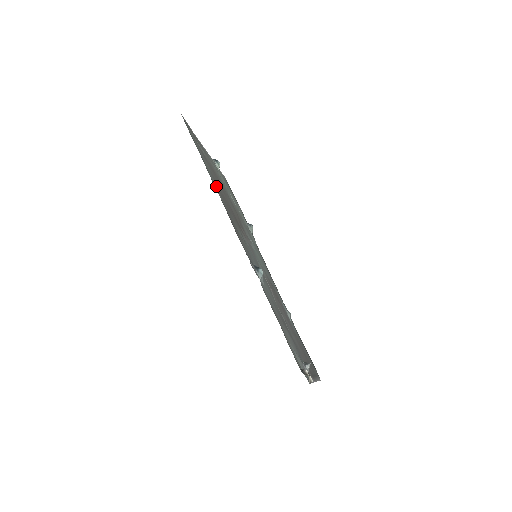
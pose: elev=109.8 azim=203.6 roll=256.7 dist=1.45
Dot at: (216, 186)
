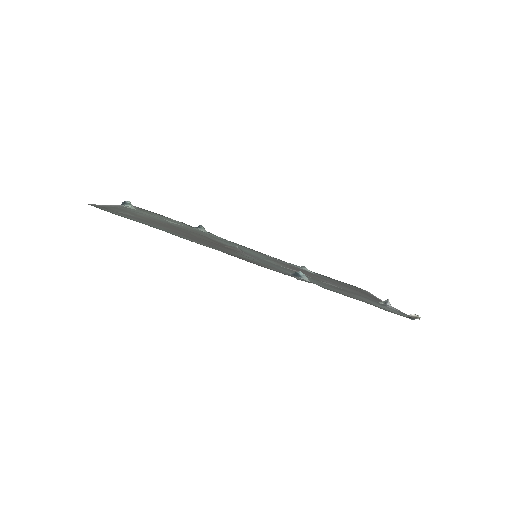
Dot at: (191, 240)
